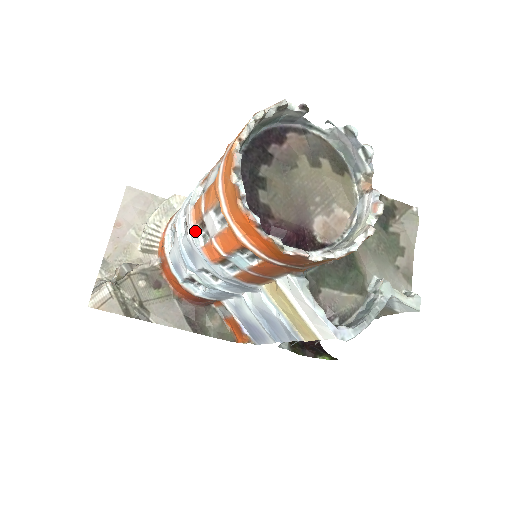
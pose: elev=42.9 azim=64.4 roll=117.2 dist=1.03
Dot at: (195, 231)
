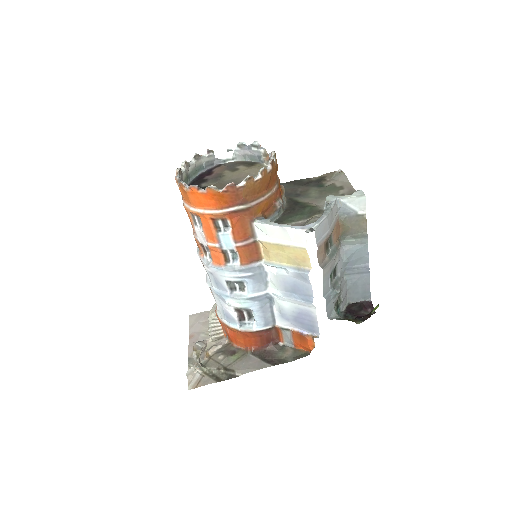
Dot at: (205, 260)
